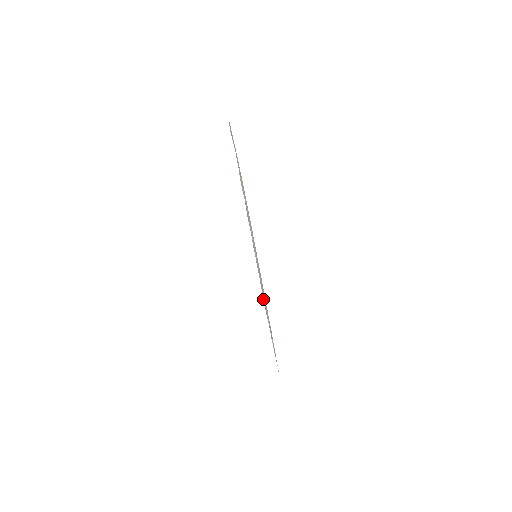
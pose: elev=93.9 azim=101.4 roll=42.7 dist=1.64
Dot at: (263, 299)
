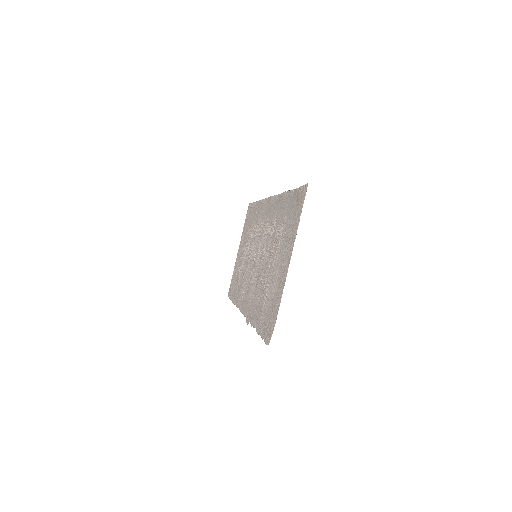
Dot at: (248, 212)
